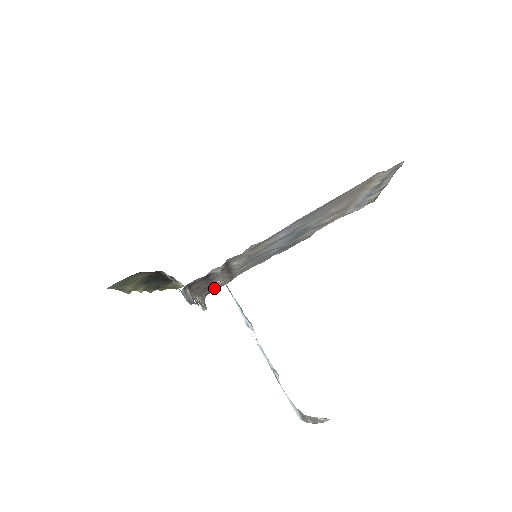
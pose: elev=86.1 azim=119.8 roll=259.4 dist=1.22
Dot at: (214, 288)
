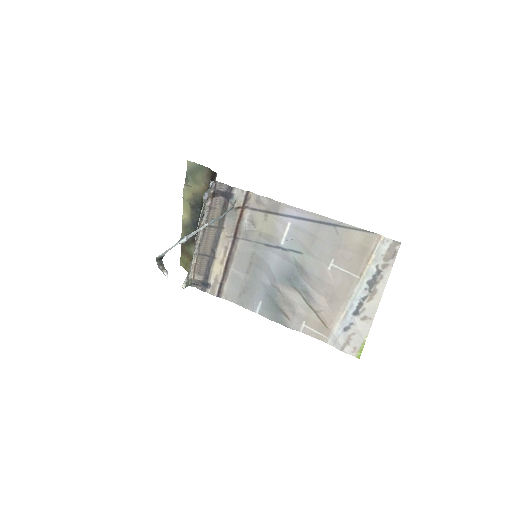
Dot at: (207, 276)
